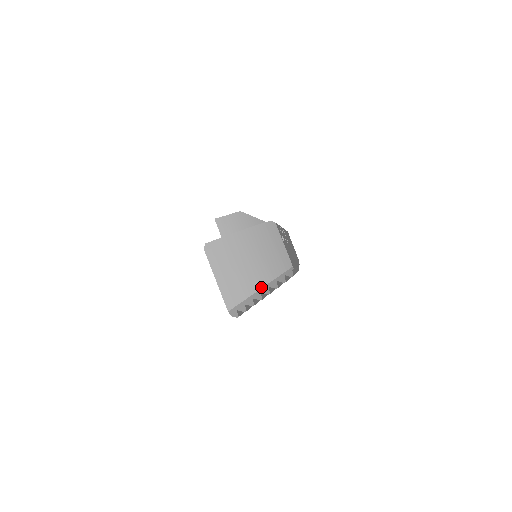
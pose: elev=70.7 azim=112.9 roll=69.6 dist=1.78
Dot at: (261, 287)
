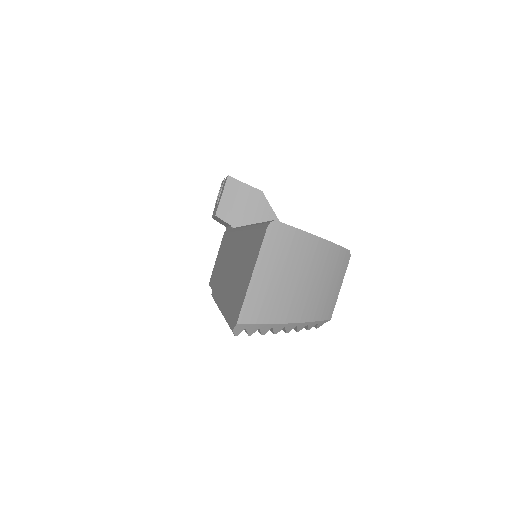
Dot at: (292, 321)
